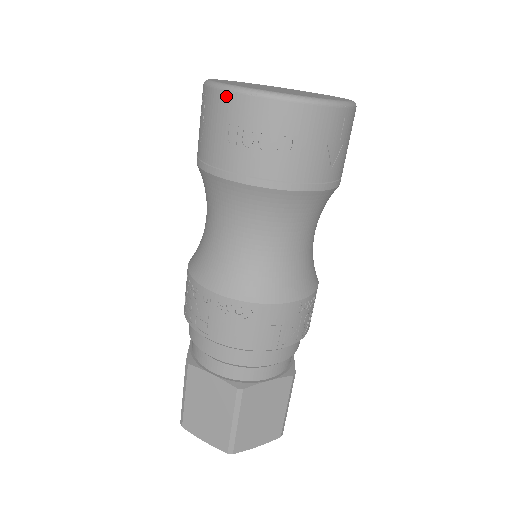
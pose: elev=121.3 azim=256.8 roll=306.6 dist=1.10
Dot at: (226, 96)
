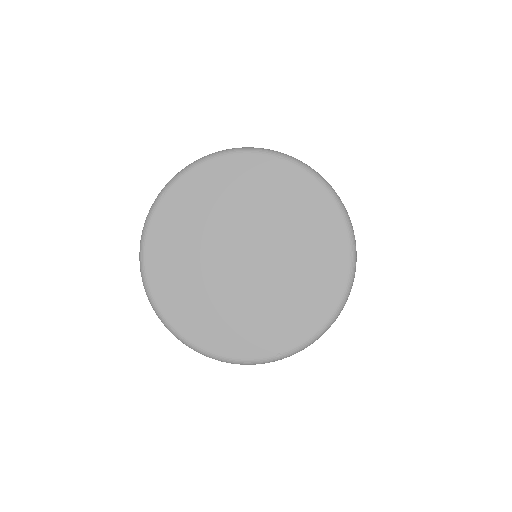
Dot at: (178, 337)
